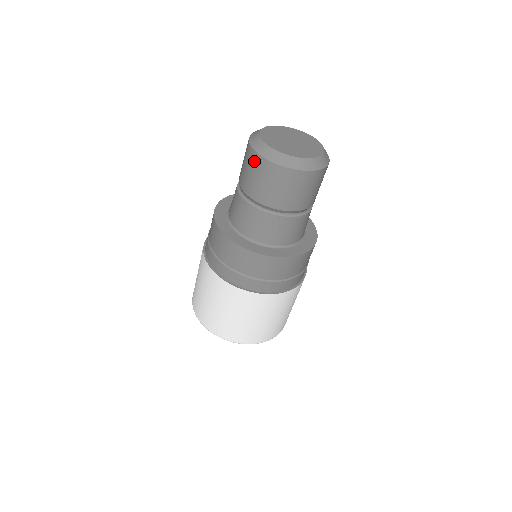
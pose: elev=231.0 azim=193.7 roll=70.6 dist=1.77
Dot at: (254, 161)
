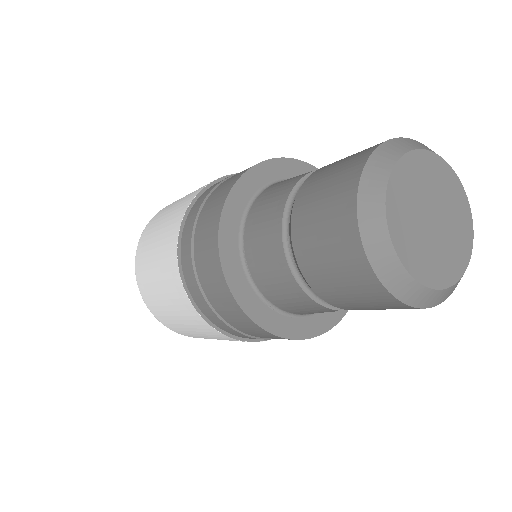
Dot at: (377, 297)
